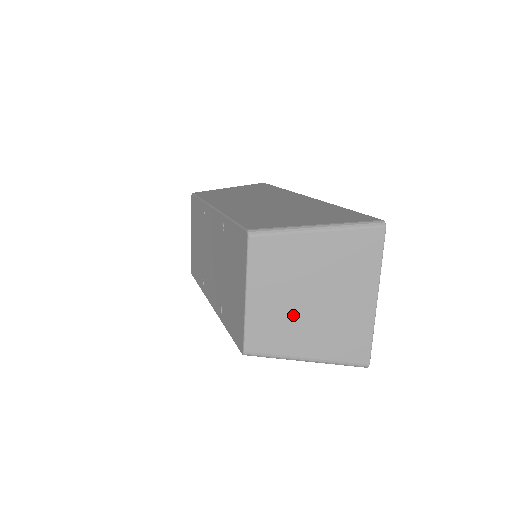
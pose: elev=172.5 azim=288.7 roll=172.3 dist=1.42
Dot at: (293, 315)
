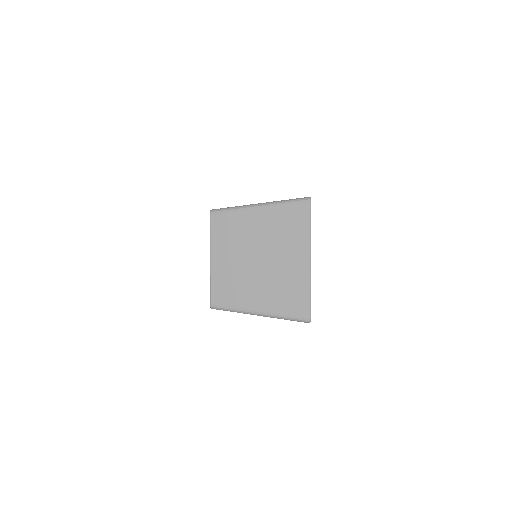
Dot at: (245, 274)
